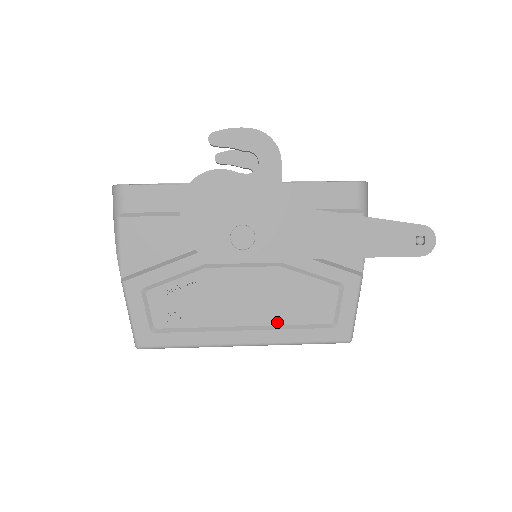
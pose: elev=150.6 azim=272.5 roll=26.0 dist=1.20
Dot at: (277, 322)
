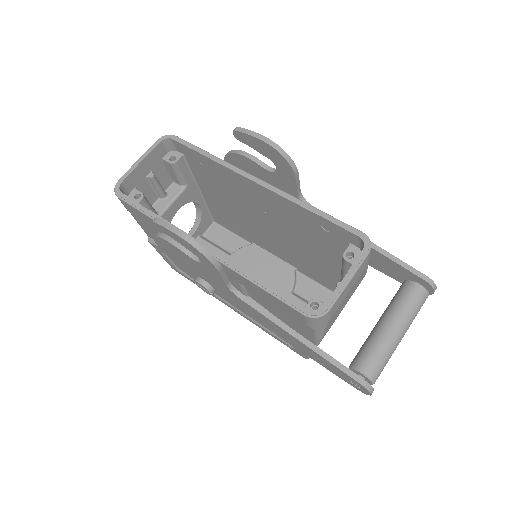
Dot at: occluded
